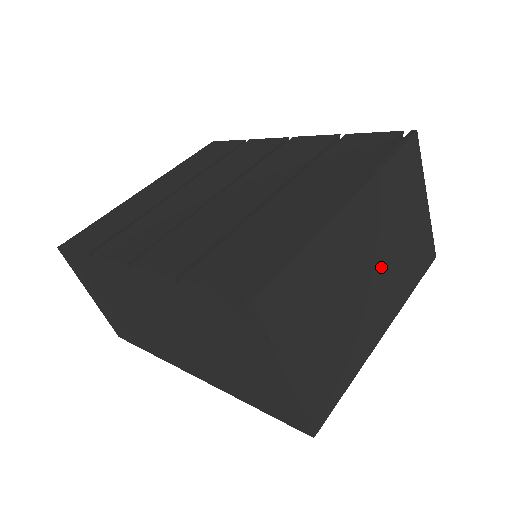
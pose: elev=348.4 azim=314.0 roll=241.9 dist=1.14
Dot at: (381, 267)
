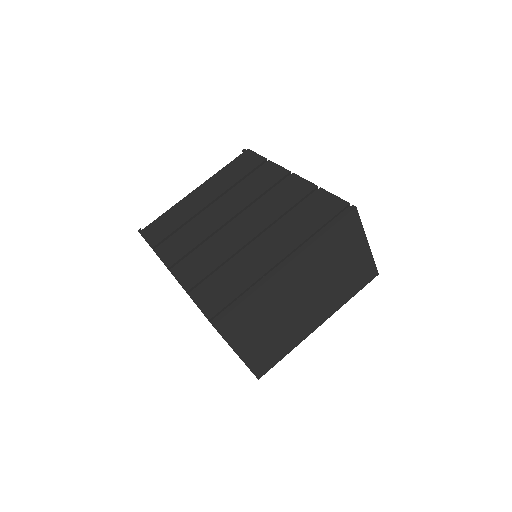
Dot at: (317, 292)
